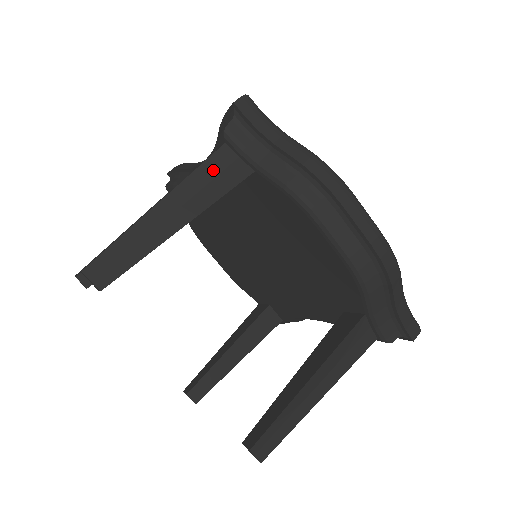
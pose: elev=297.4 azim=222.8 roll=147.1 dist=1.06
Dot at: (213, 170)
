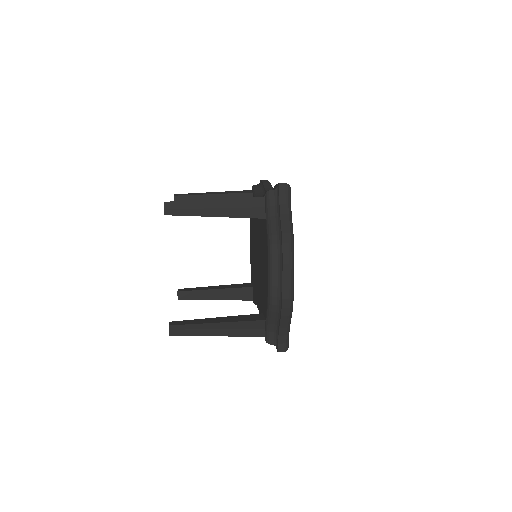
Dot at: (249, 204)
